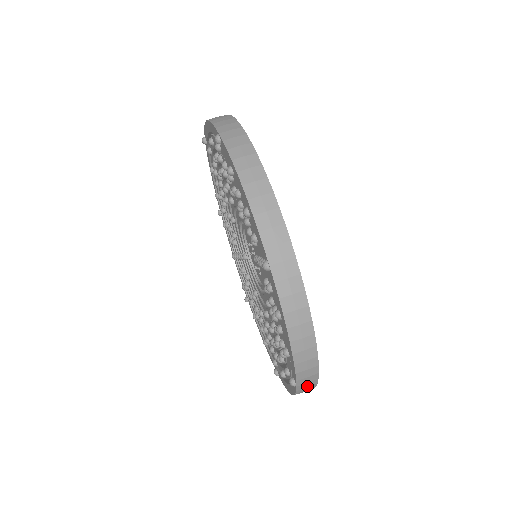
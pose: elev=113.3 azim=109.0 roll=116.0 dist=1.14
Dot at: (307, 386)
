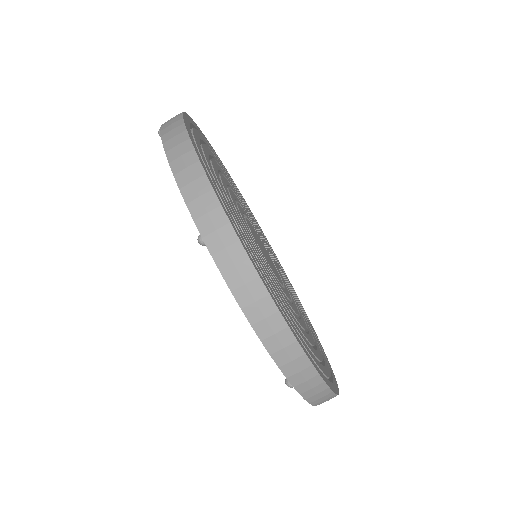
Dot at: (311, 386)
